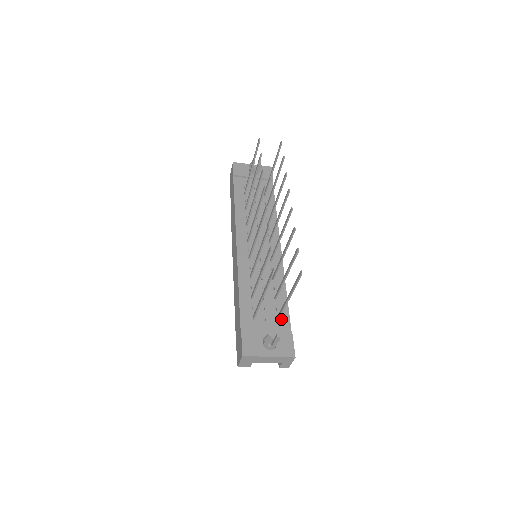
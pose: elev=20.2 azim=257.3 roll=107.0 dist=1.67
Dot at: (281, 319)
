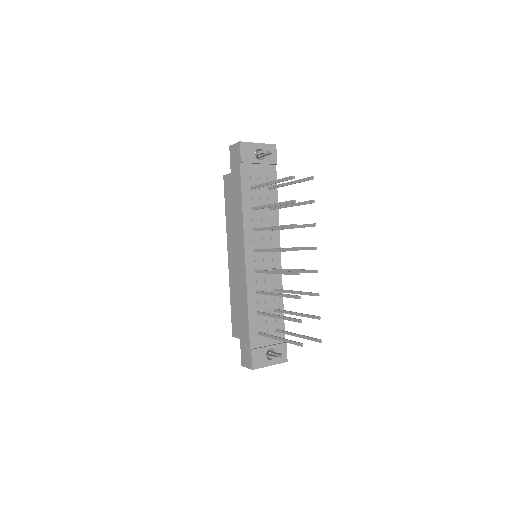
Dot at: (279, 329)
